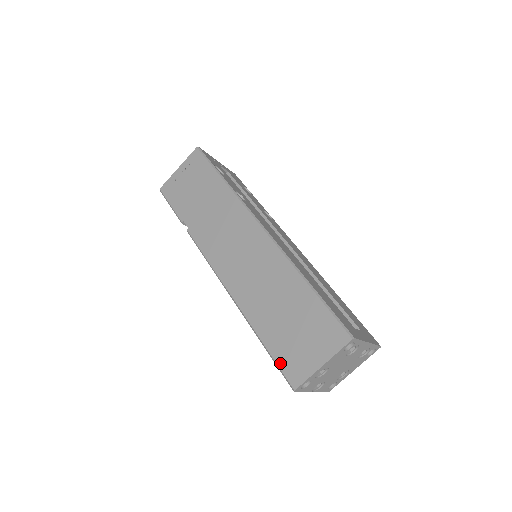
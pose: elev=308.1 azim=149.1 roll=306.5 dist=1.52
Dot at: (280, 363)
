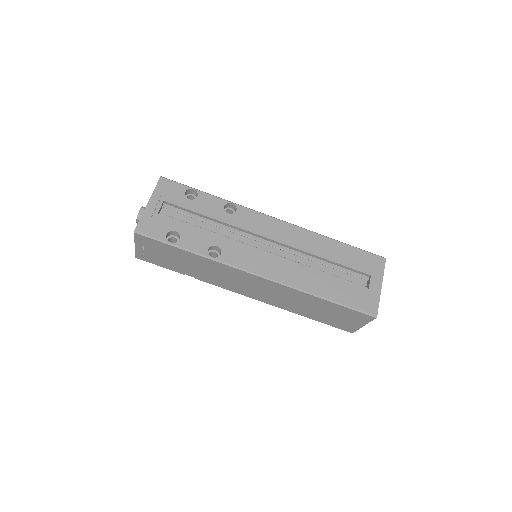
Dot at: (334, 326)
